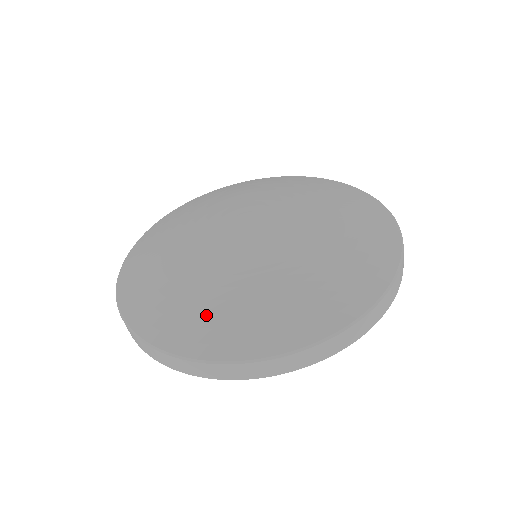
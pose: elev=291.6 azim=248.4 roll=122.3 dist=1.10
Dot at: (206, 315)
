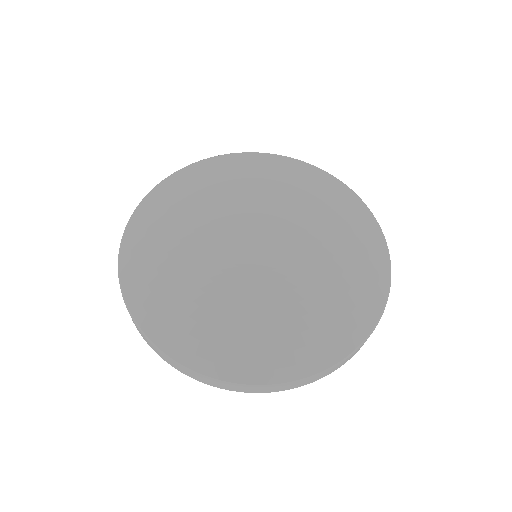
Dot at: (177, 308)
